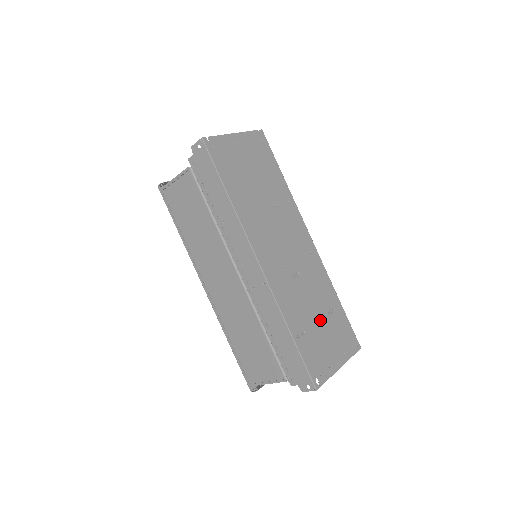
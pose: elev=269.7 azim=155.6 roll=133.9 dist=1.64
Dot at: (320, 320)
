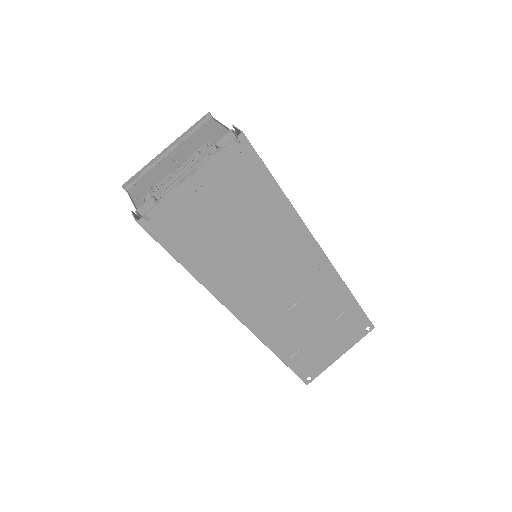
Dot at: (321, 330)
